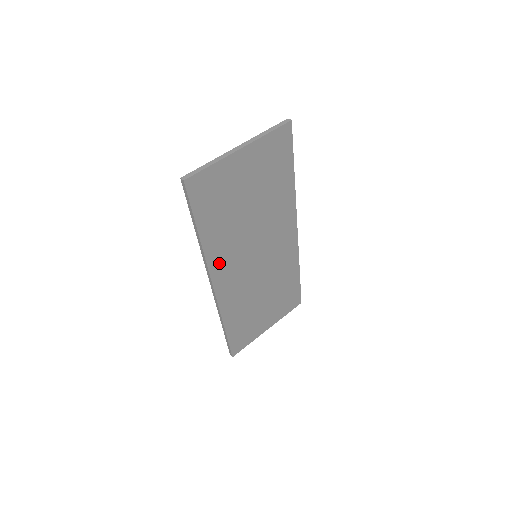
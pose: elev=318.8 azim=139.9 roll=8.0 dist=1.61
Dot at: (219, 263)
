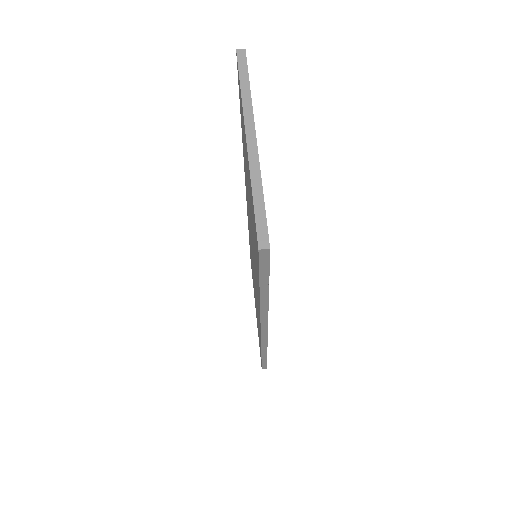
Dot at: occluded
